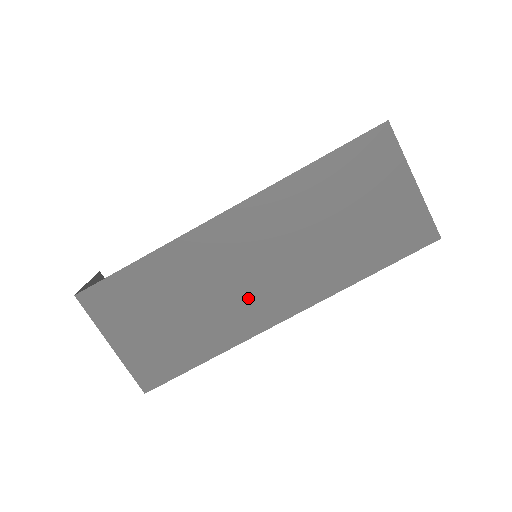
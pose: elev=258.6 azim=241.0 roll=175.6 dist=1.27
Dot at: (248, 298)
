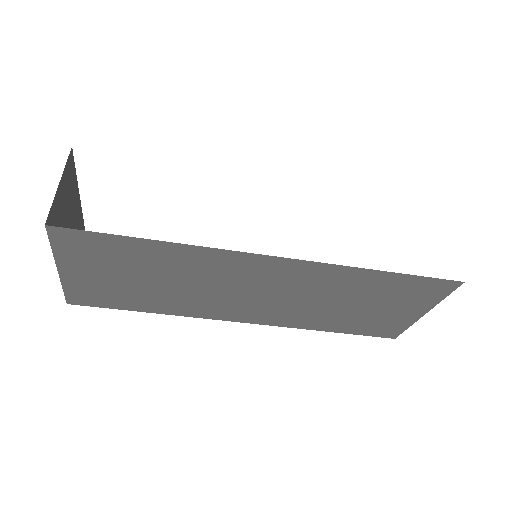
Dot at: (225, 302)
